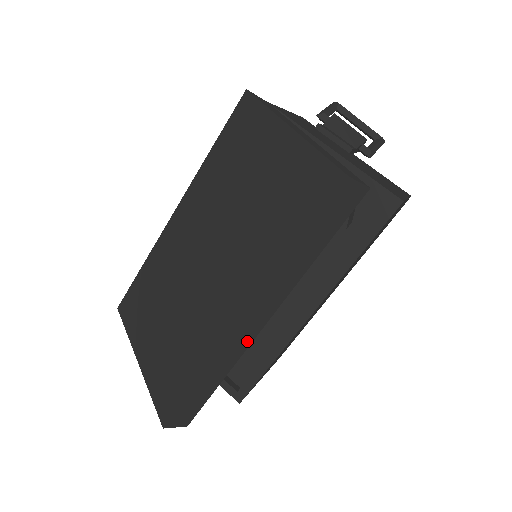
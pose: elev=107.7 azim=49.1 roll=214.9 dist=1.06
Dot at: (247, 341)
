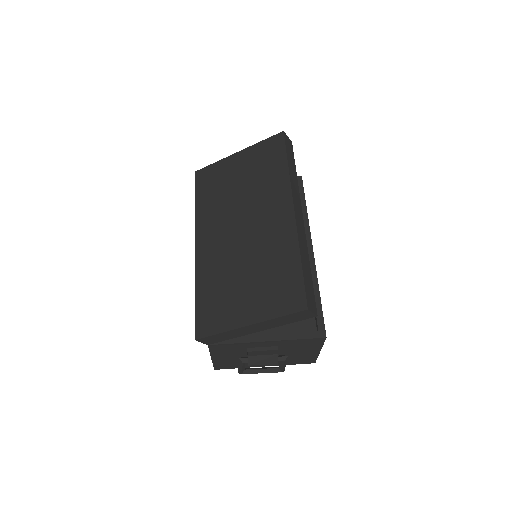
Dot at: (303, 231)
